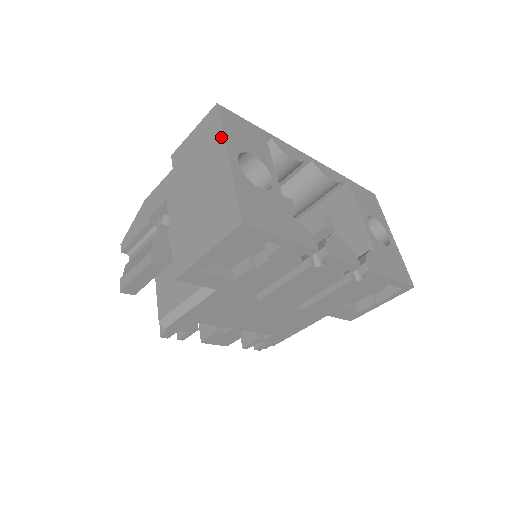
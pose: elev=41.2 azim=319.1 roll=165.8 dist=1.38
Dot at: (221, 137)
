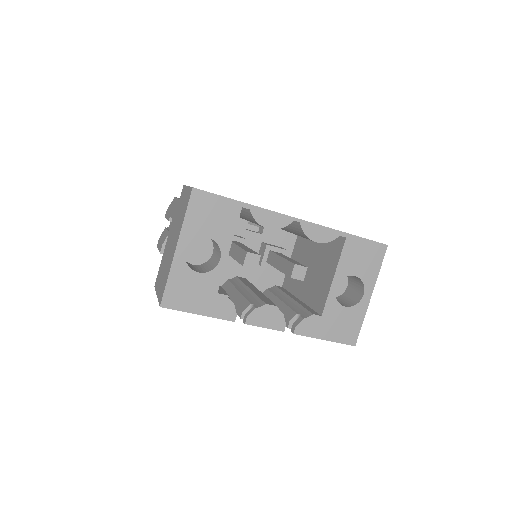
Dot at: (182, 224)
